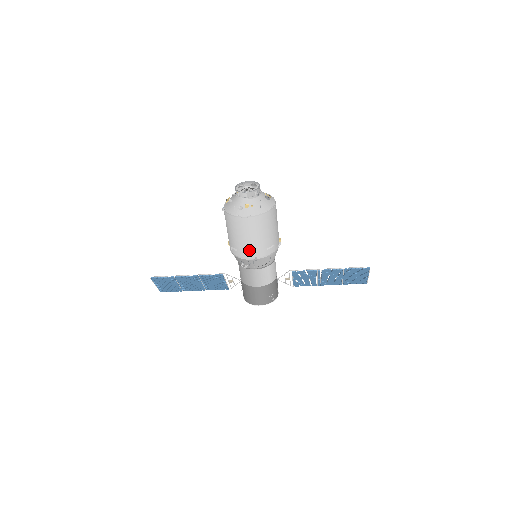
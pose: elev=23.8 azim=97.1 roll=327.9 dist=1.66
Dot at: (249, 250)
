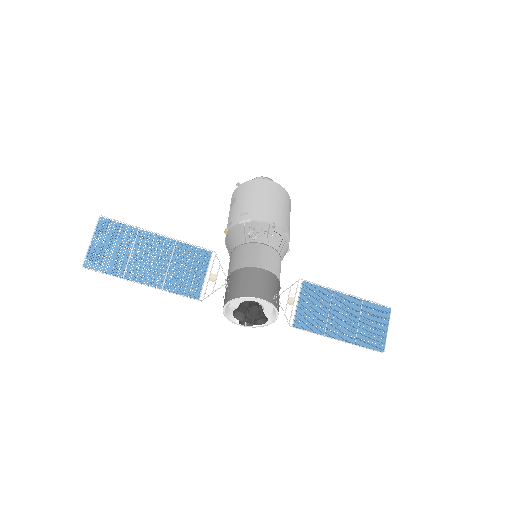
Dot at: (268, 212)
